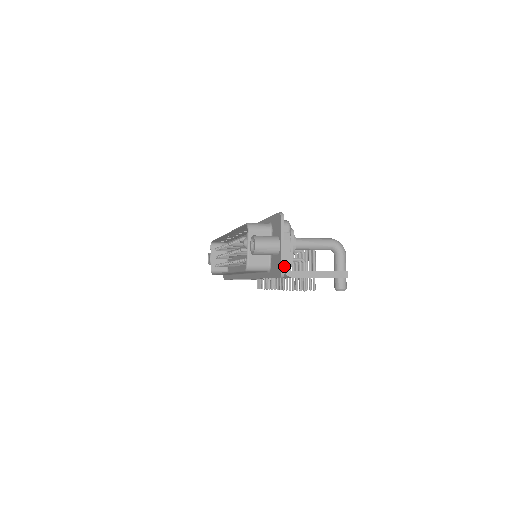
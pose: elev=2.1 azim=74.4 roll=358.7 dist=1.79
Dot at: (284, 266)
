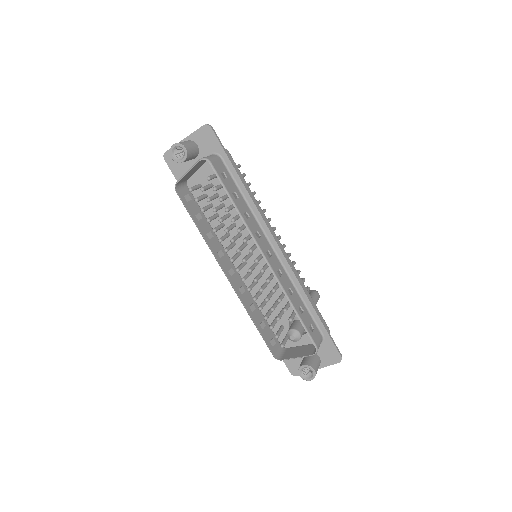
Dot at: occluded
